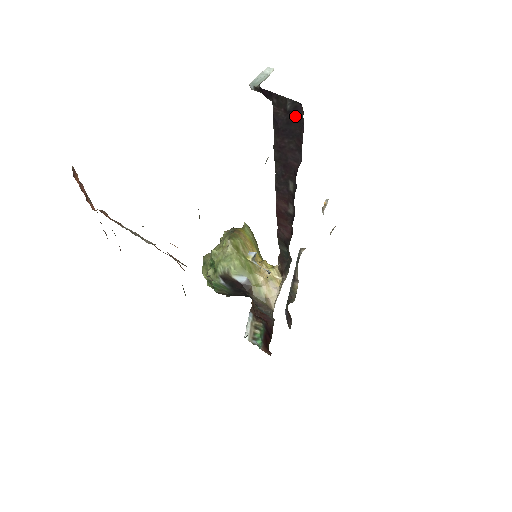
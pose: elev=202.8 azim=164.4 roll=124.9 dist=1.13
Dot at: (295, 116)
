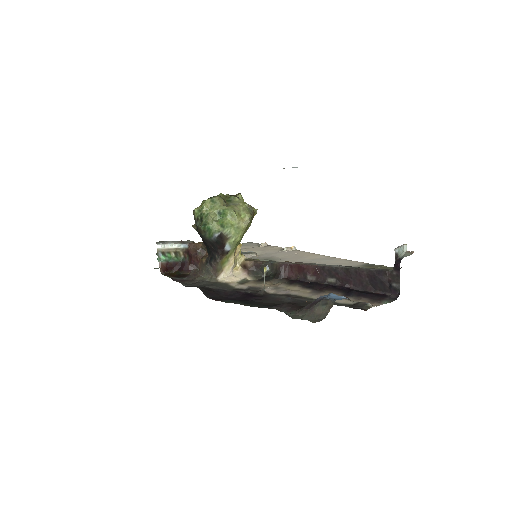
Dot at: (389, 288)
